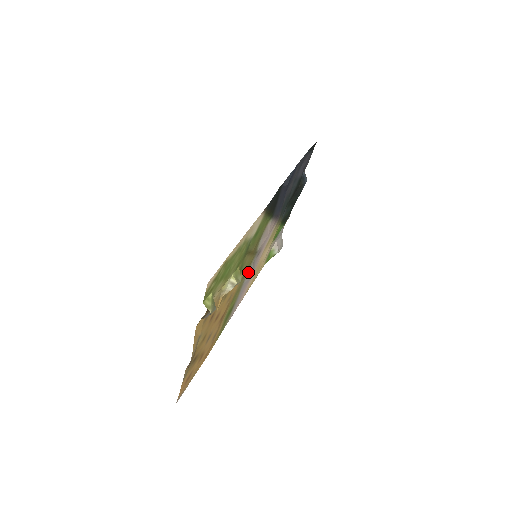
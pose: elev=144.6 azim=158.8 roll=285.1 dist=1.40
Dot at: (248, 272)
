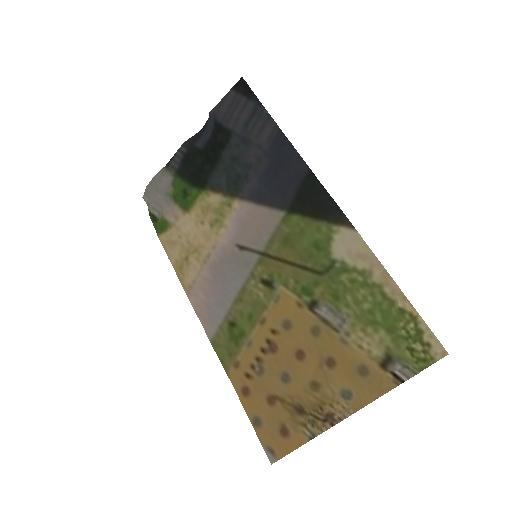
Dot at: (246, 276)
